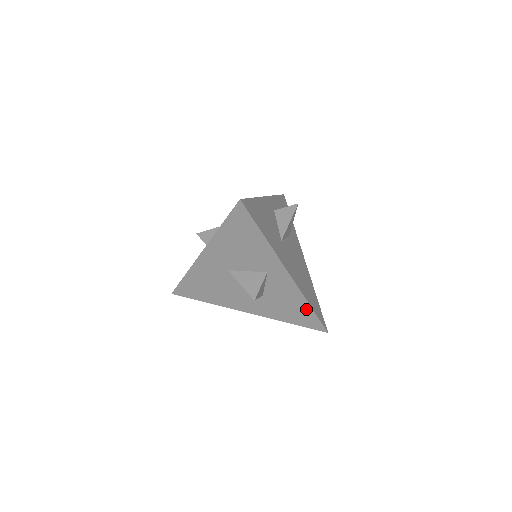
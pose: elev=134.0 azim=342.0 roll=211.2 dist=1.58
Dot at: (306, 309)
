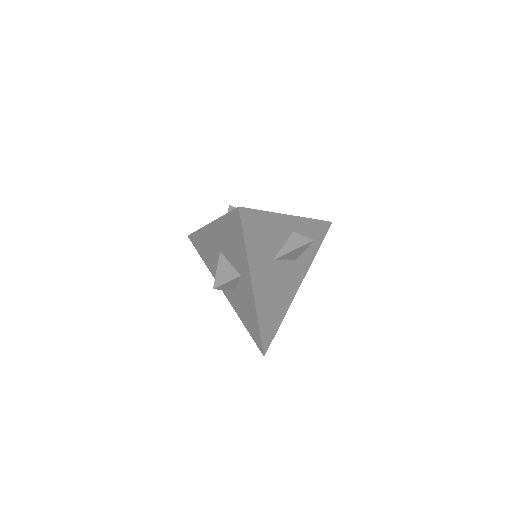
Dot at: (256, 326)
